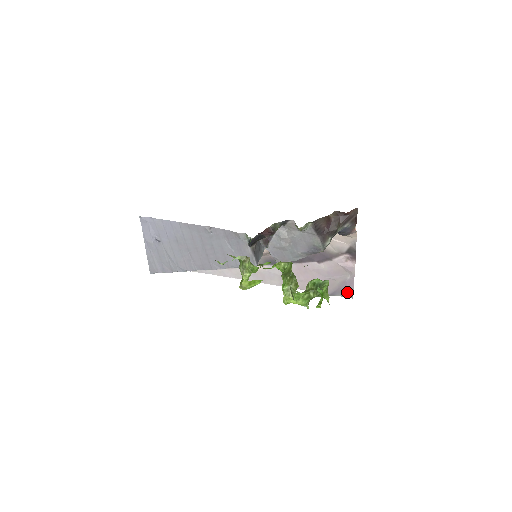
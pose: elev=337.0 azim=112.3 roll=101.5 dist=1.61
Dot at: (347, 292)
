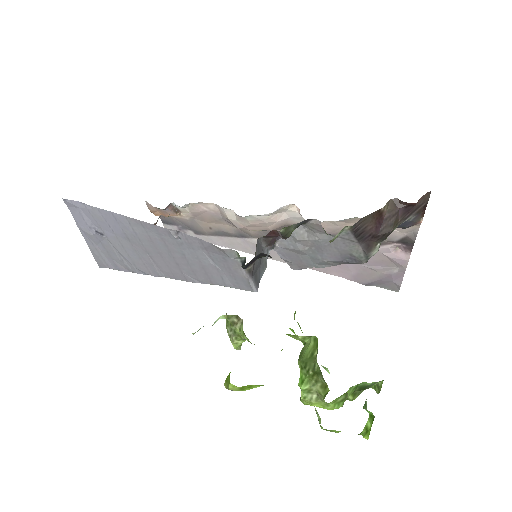
Dot at: (391, 285)
